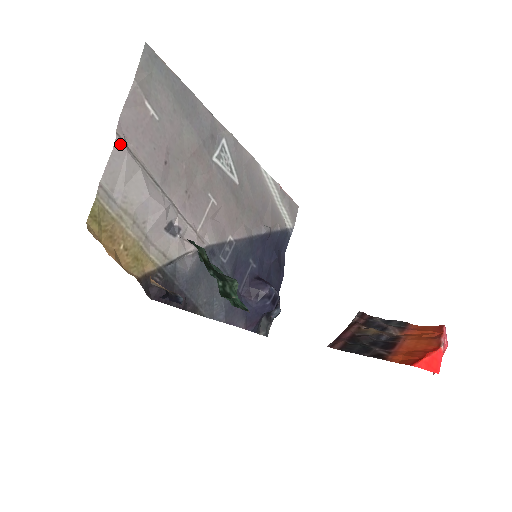
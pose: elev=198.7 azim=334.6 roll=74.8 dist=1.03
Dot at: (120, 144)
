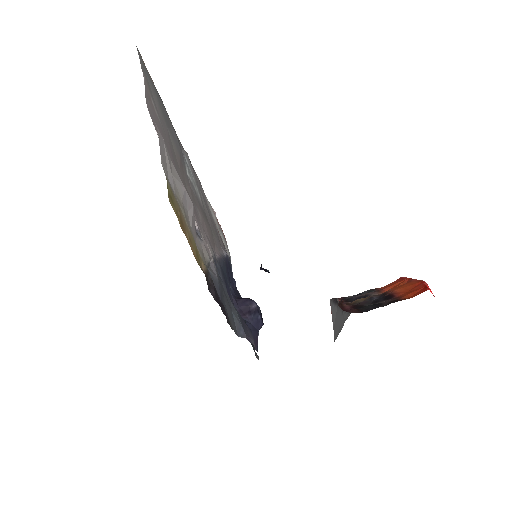
Dot at: (158, 130)
